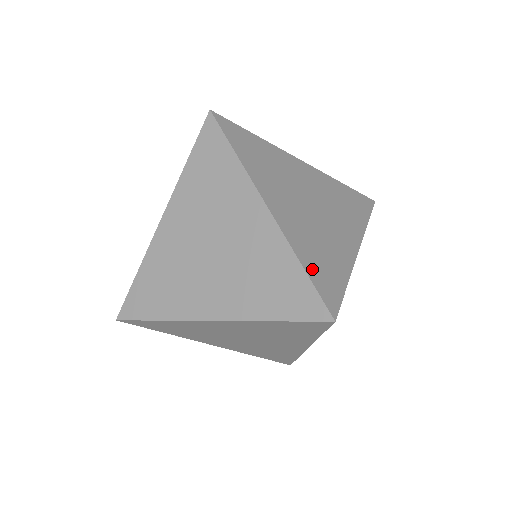
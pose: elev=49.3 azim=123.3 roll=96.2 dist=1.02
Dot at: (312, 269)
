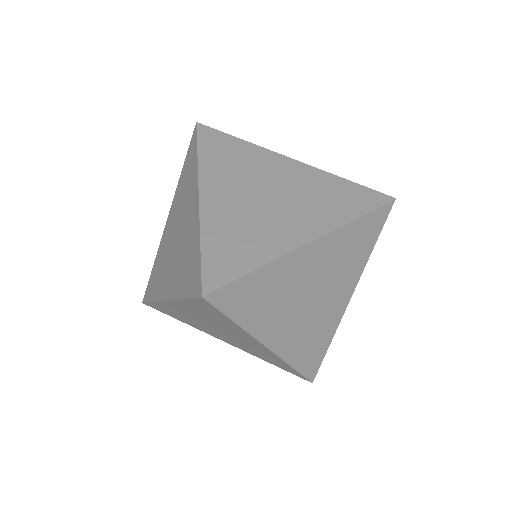
Dot at: (212, 250)
